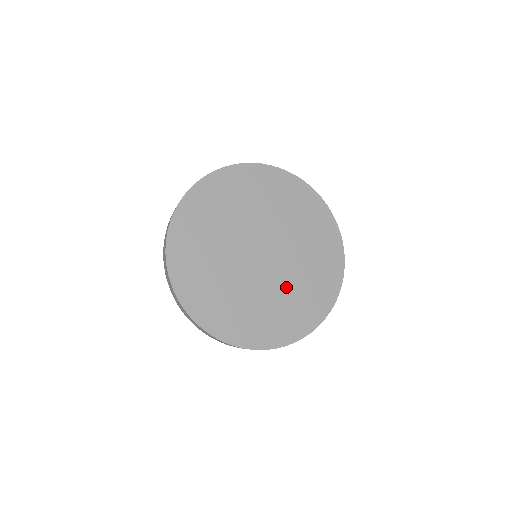
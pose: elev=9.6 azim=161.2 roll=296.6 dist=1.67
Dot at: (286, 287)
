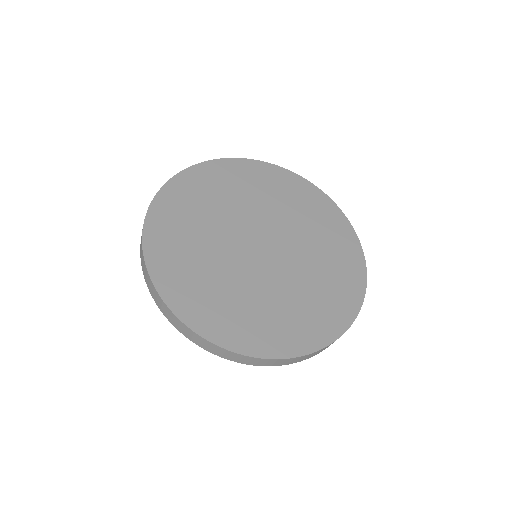
Dot at: (276, 292)
